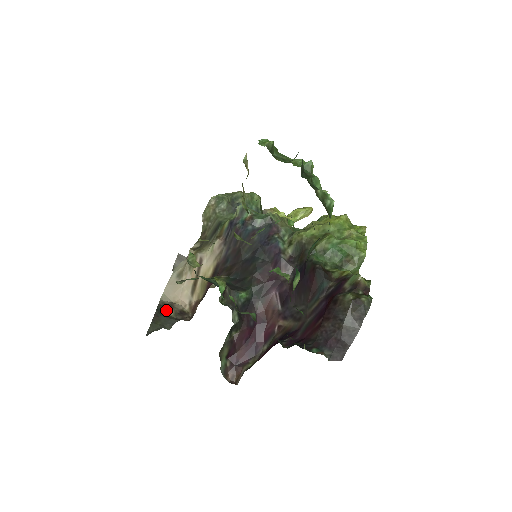
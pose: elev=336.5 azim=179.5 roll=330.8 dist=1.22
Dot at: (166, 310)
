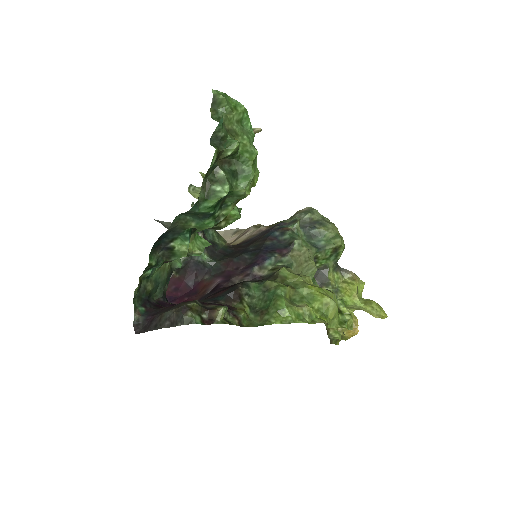
Dot at: occluded
